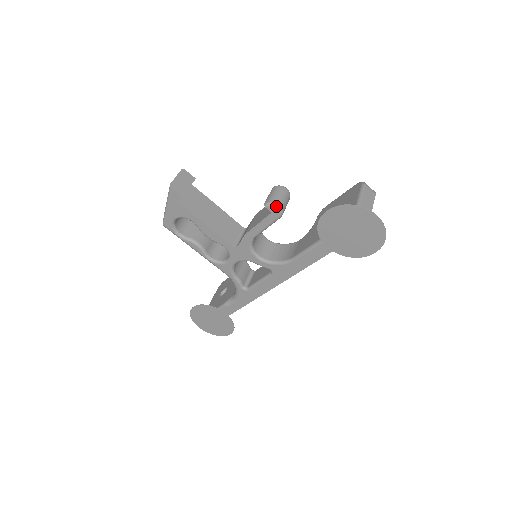
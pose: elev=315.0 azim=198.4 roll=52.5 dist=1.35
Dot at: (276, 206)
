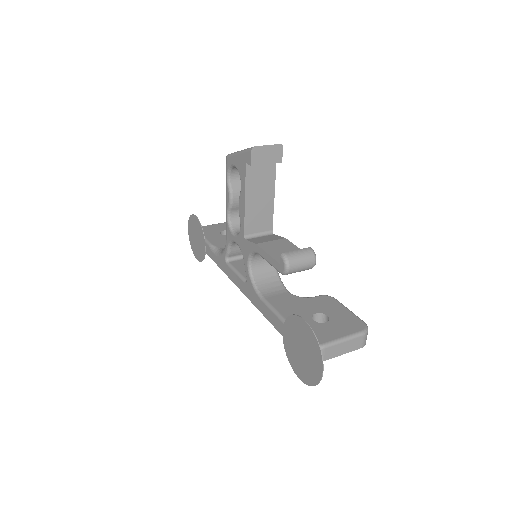
Dot at: (286, 266)
